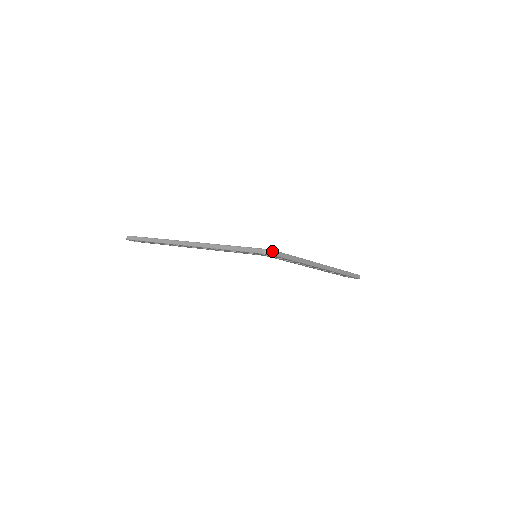
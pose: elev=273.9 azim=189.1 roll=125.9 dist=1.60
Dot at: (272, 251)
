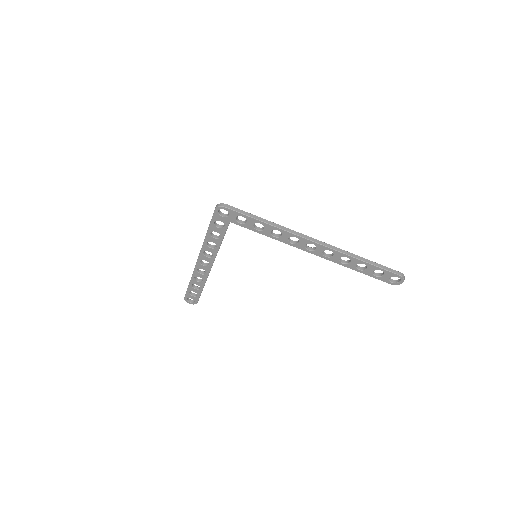
Dot at: (221, 204)
